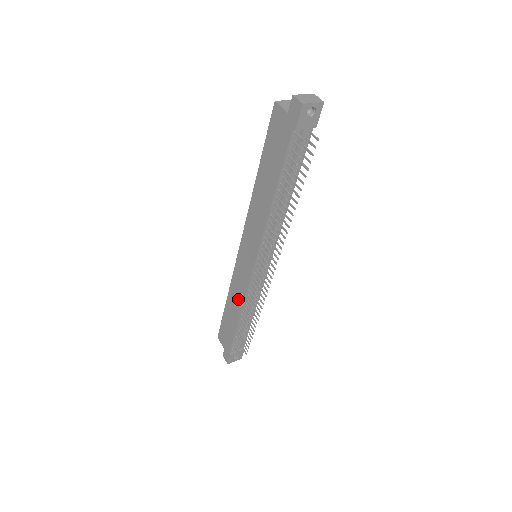
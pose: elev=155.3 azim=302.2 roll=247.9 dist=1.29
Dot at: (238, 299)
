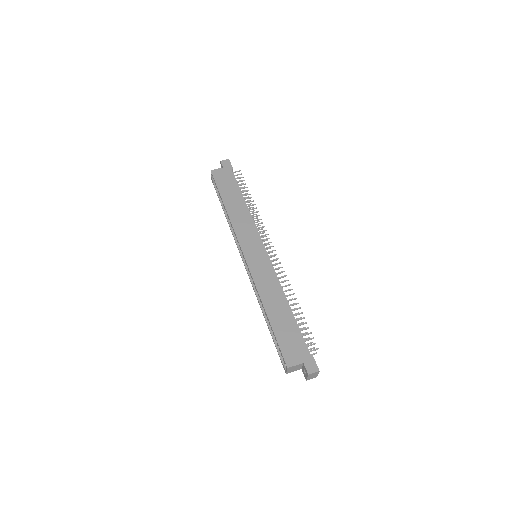
Dot at: (274, 290)
